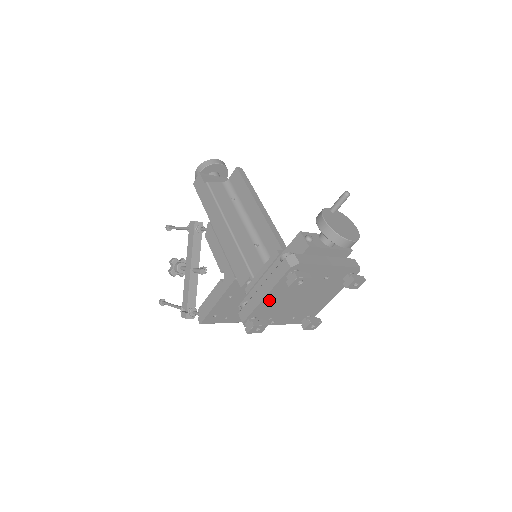
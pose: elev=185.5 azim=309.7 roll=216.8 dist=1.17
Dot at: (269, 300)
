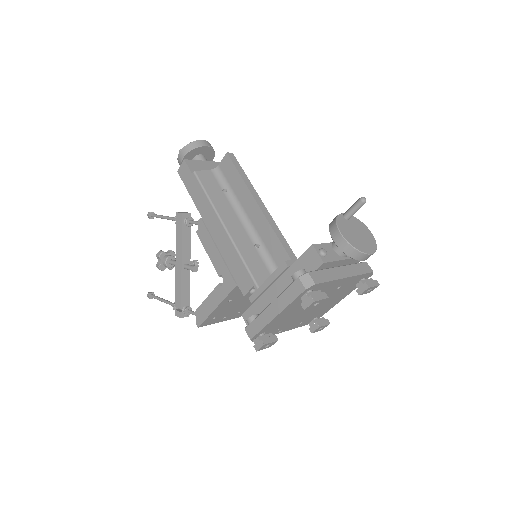
Dot at: (279, 317)
